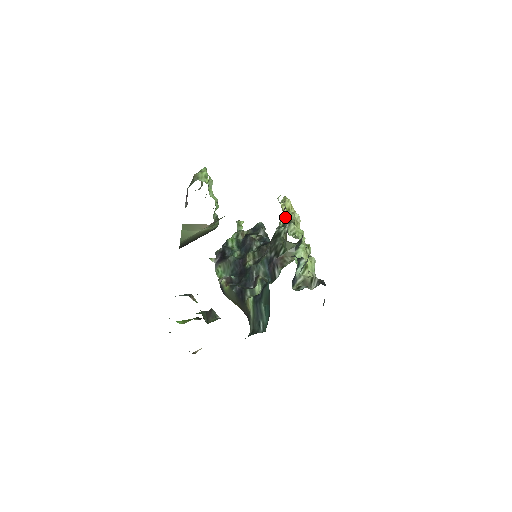
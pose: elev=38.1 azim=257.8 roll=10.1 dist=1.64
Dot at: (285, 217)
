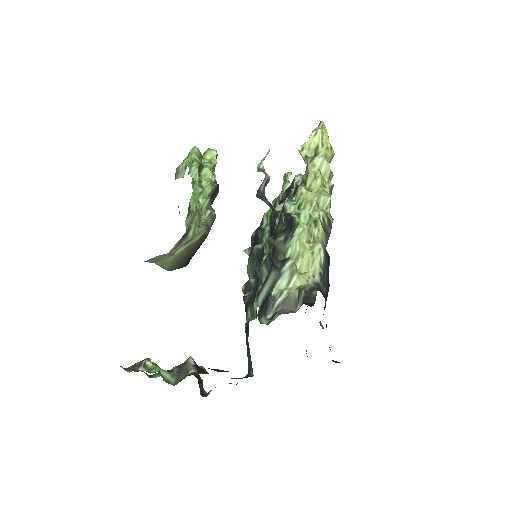
Dot at: occluded
